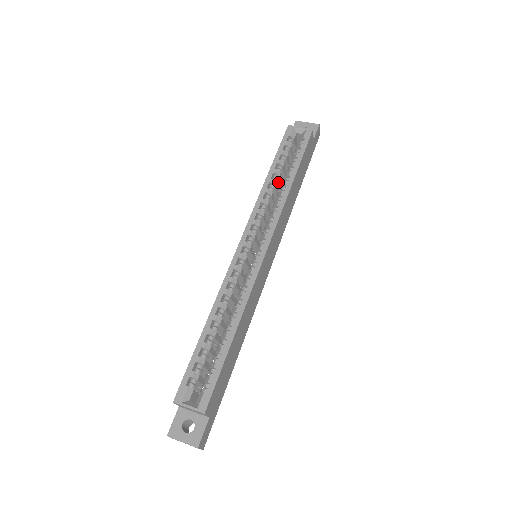
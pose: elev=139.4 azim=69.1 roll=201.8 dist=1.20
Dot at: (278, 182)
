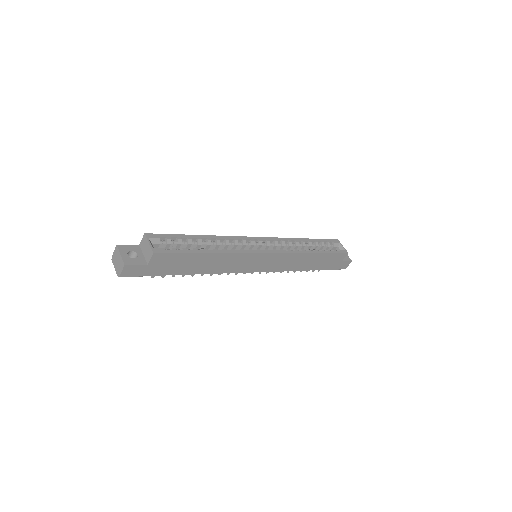
Dot at: occluded
